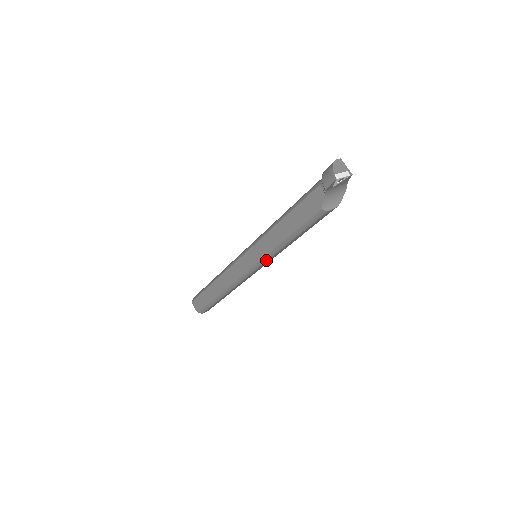
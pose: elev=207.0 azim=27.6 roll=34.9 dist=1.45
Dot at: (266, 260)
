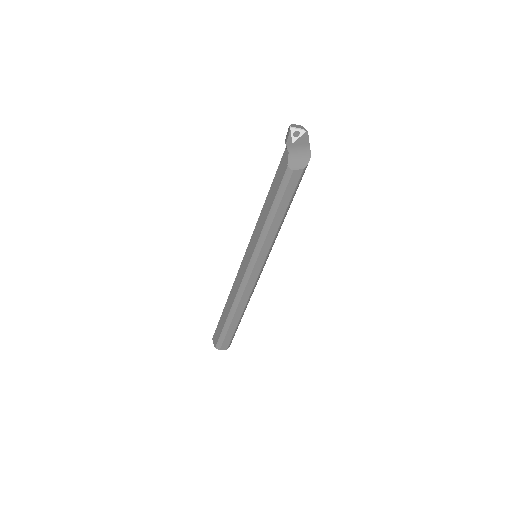
Dot at: (259, 249)
